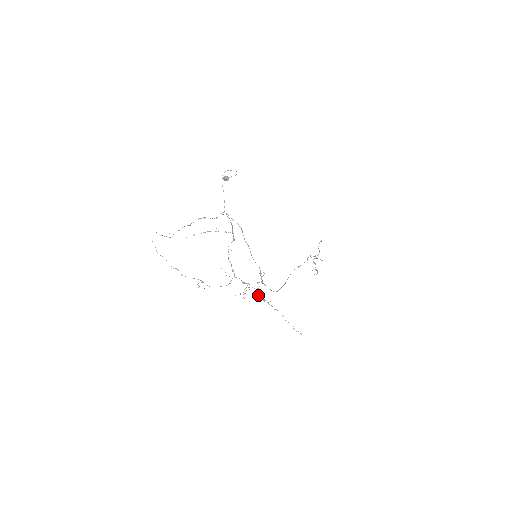
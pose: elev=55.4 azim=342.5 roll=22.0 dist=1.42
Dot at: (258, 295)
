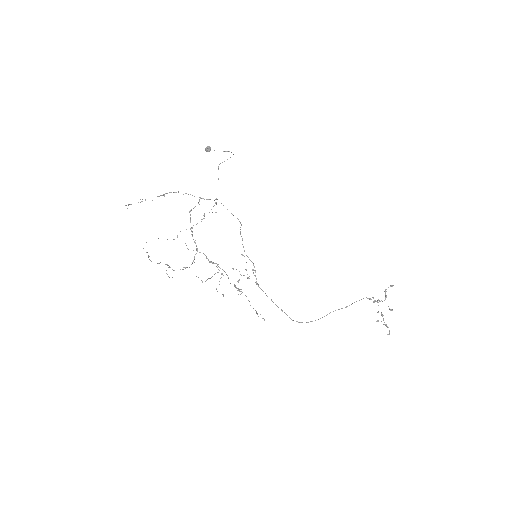
Dot at: occluded
